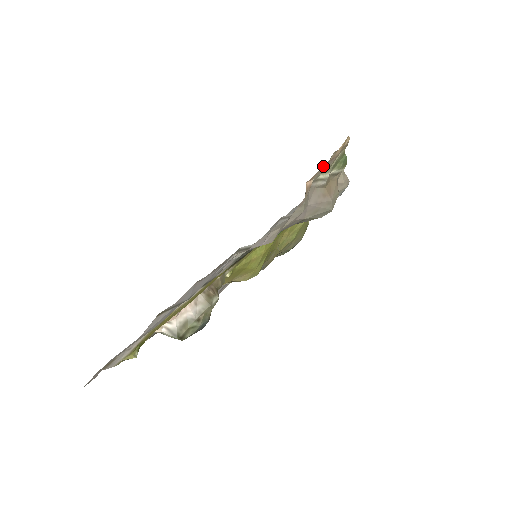
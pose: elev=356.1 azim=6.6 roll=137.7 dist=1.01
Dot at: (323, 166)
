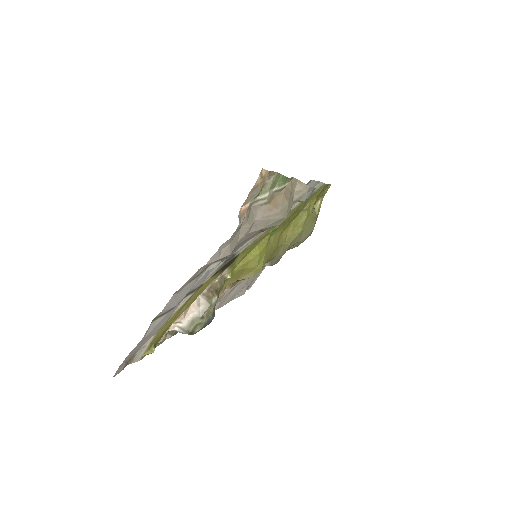
Dot at: (250, 194)
